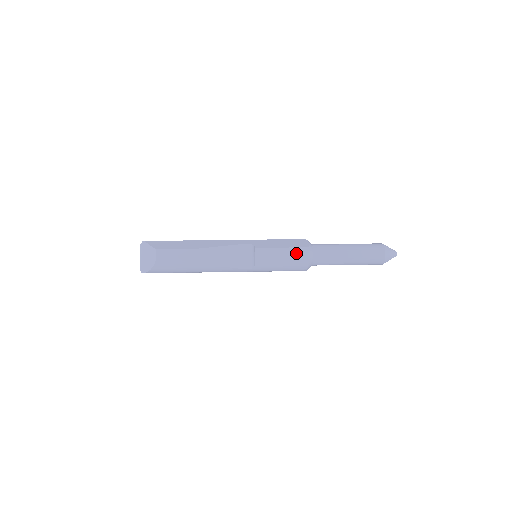
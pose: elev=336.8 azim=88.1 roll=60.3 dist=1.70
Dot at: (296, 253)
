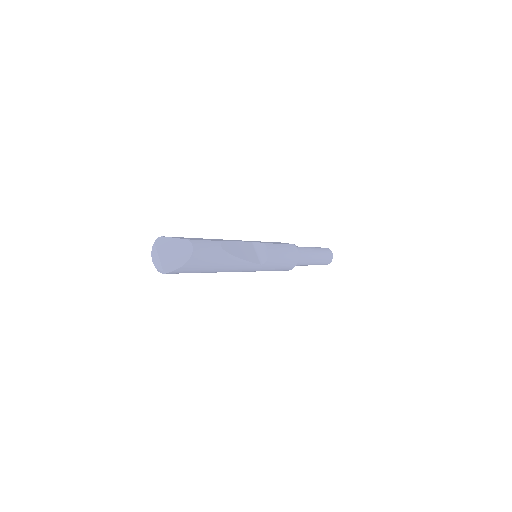
Dot at: (291, 248)
